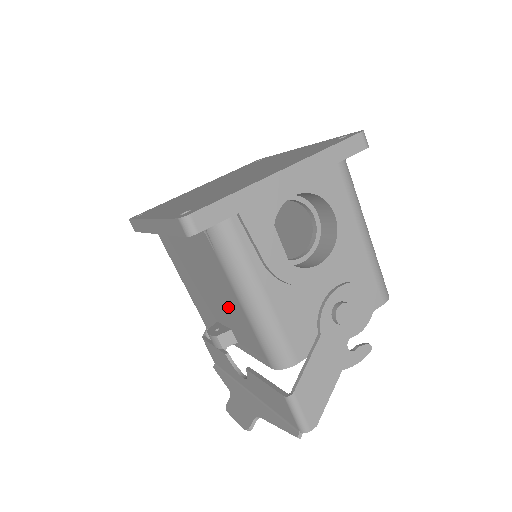
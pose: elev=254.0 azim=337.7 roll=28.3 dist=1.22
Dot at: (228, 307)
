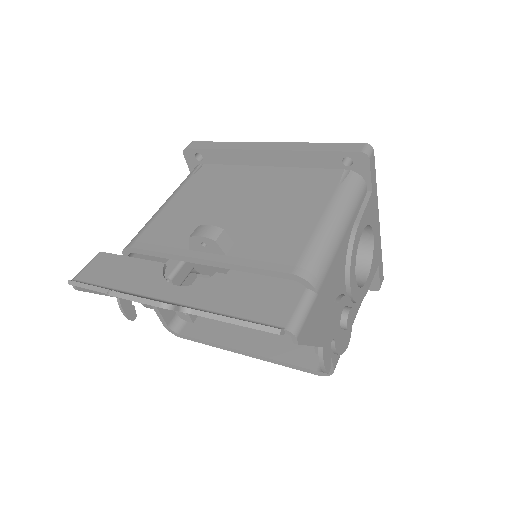
Dot at: (276, 222)
